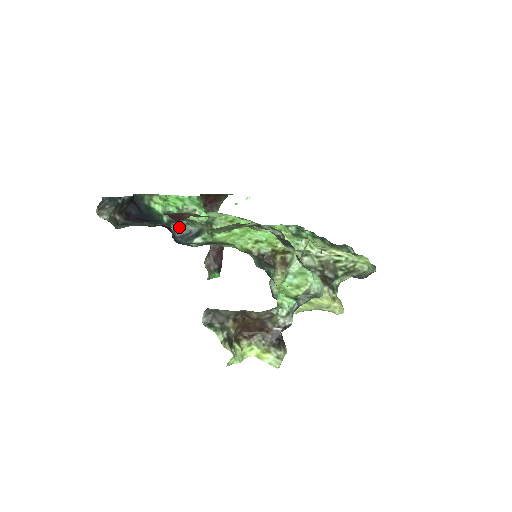
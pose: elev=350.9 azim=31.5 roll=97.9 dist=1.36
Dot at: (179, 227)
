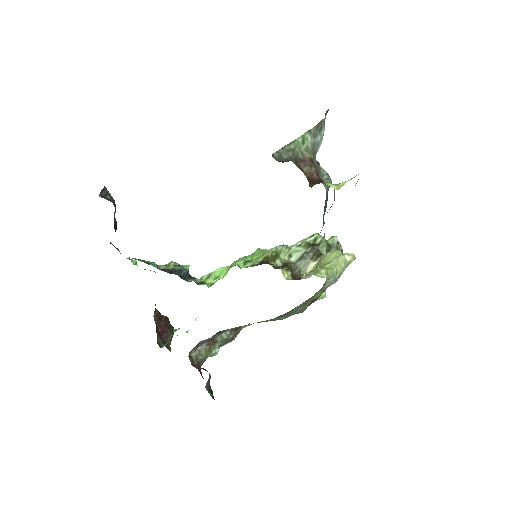
Dot at: (167, 270)
